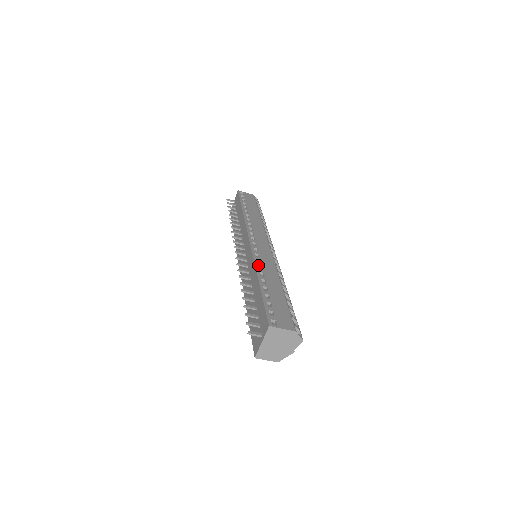
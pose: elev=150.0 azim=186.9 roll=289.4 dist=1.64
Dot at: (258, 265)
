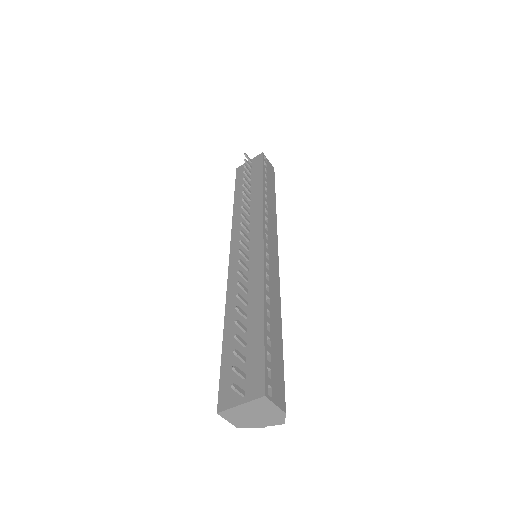
Dot at: (266, 283)
